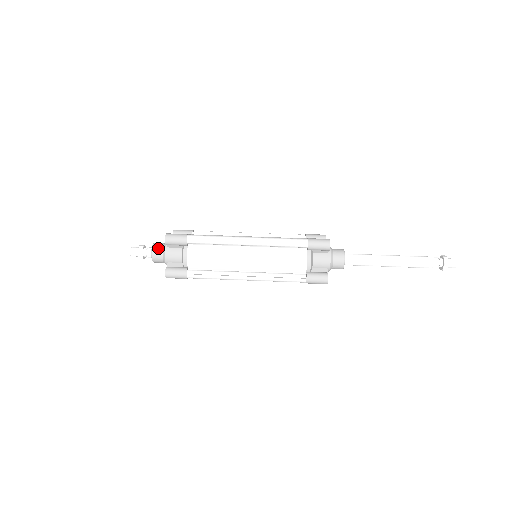
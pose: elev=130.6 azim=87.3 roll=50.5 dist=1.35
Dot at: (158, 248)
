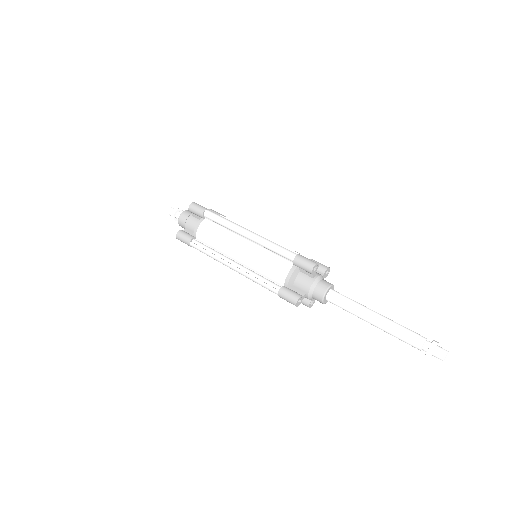
Dot at: (186, 214)
